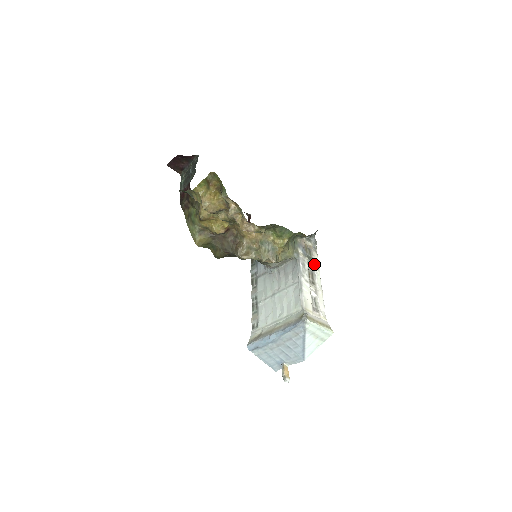
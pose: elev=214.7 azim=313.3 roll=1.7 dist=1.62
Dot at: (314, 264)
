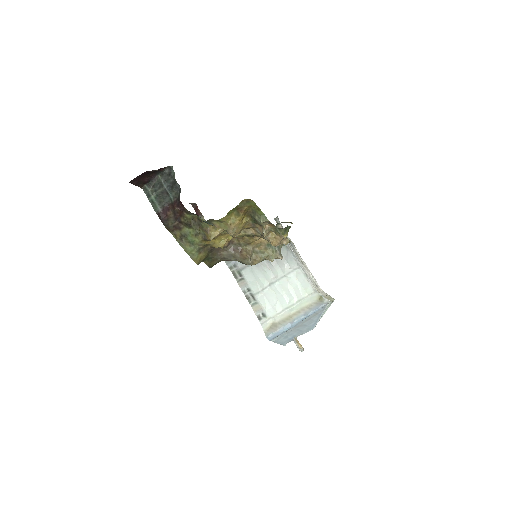
Dot at: (291, 243)
